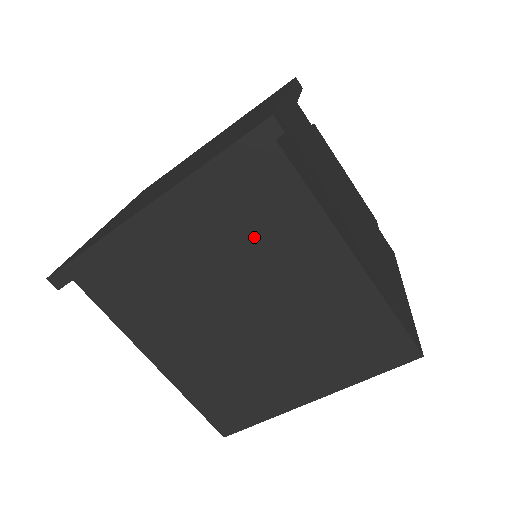
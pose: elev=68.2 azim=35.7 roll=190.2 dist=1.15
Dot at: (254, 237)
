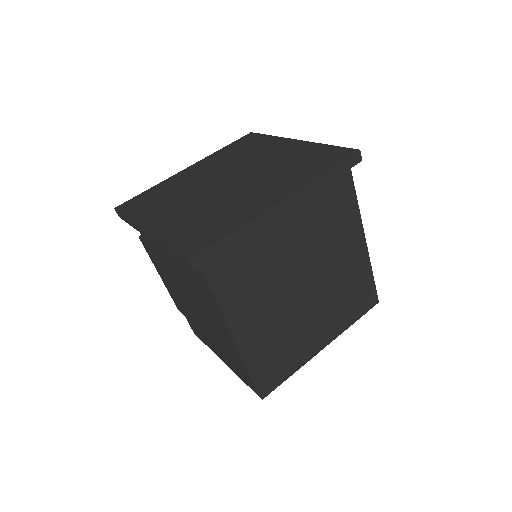
Dot at: (325, 226)
